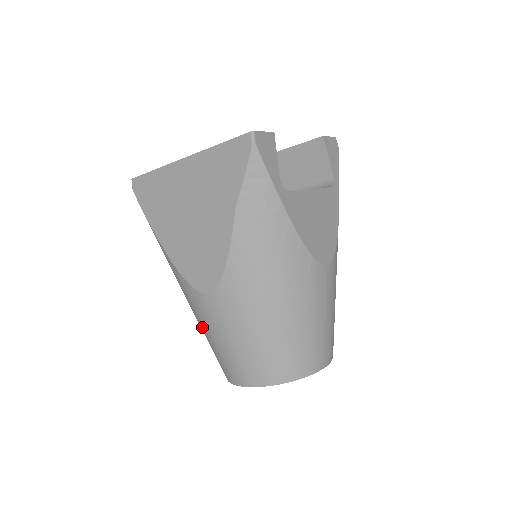
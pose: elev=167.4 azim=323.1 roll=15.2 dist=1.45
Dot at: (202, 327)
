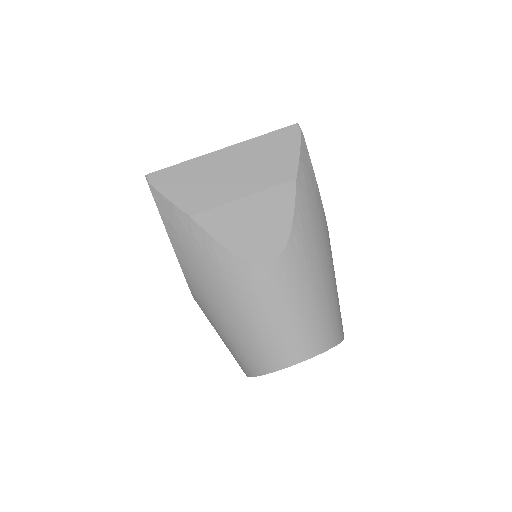
Dot at: (248, 313)
